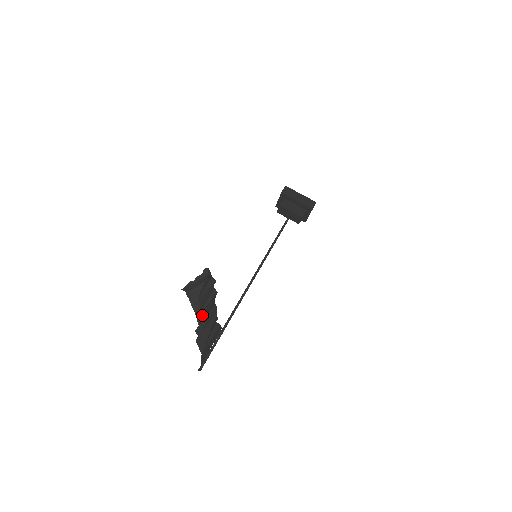
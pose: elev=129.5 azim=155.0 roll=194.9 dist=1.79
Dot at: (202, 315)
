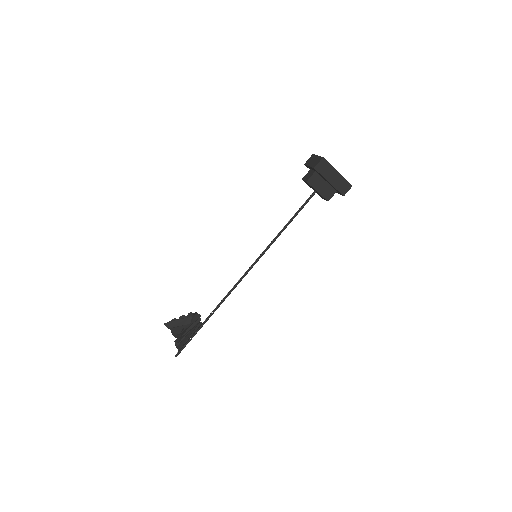
Dot at: (182, 336)
